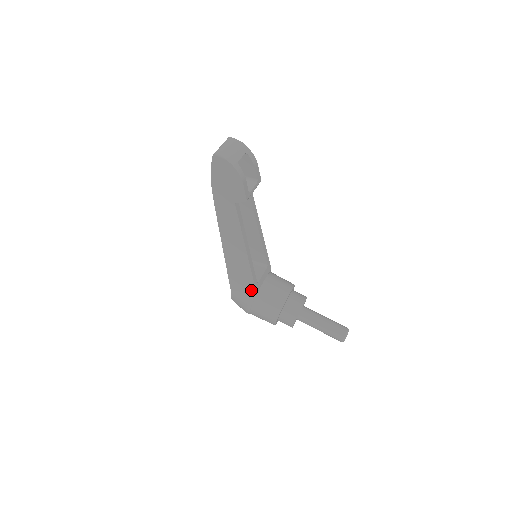
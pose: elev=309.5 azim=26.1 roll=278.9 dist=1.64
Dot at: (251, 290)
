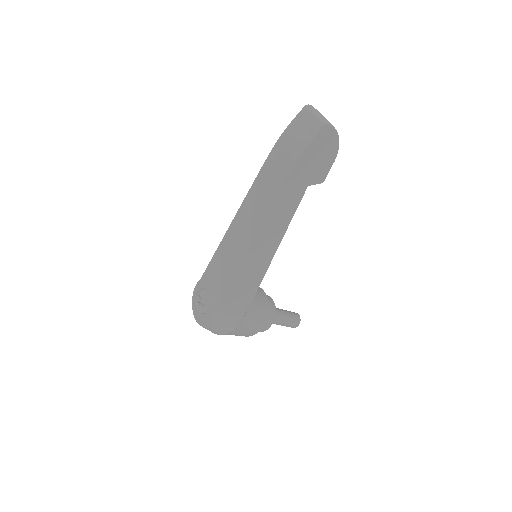
Dot at: (247, 300)
